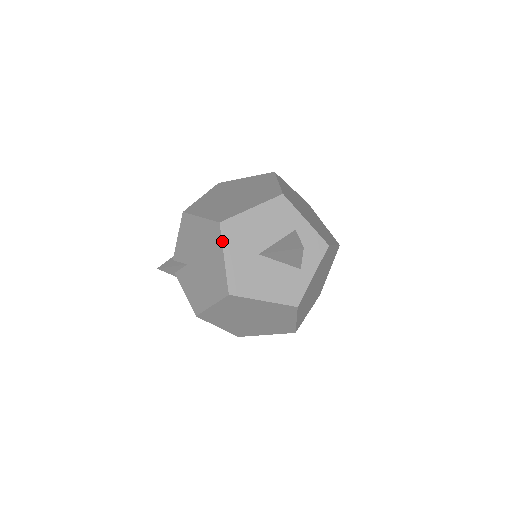
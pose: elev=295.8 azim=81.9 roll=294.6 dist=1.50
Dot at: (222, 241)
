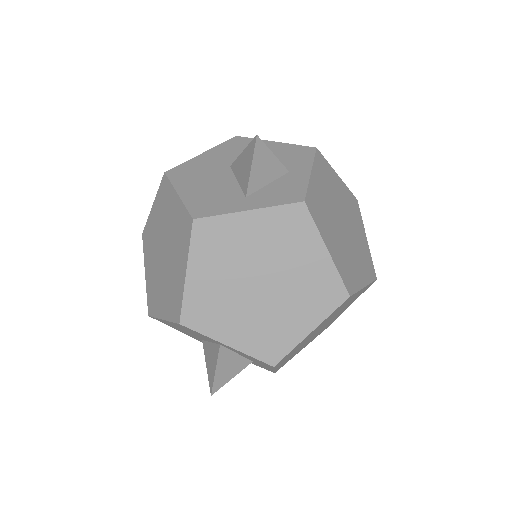
Dot at: (219, 145)
